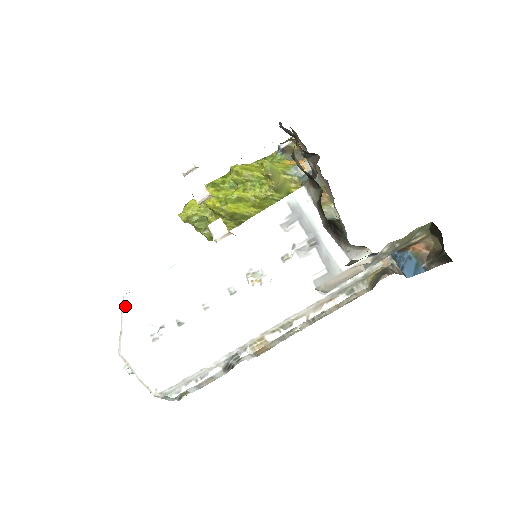
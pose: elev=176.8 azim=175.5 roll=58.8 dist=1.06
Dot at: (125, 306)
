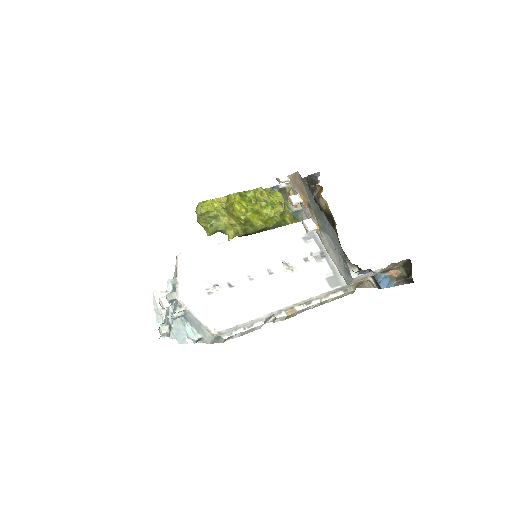
Dot at: (181, 262)
